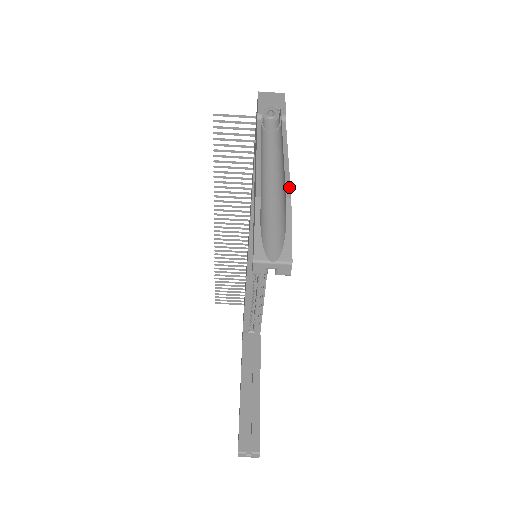
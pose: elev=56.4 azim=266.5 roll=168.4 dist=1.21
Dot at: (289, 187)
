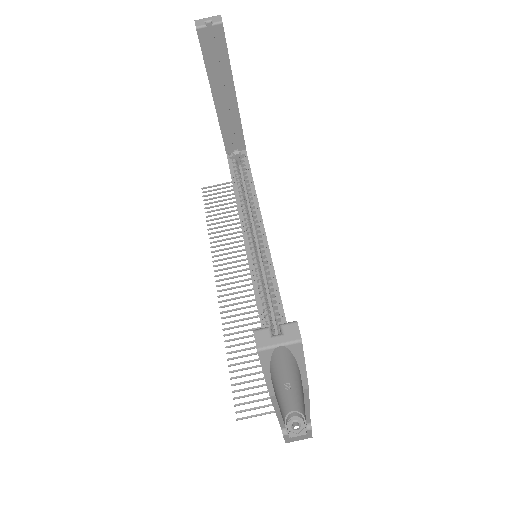
Dot at: occluded
